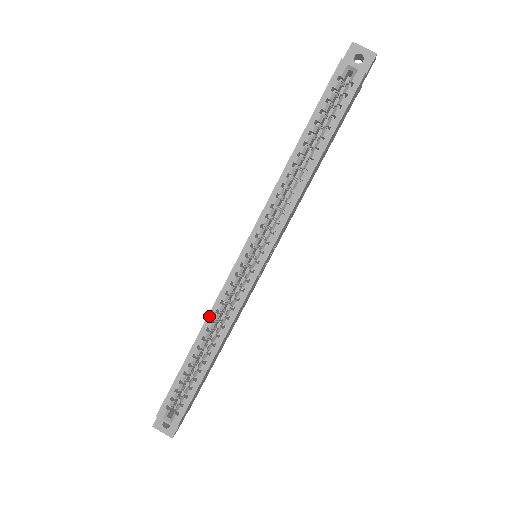
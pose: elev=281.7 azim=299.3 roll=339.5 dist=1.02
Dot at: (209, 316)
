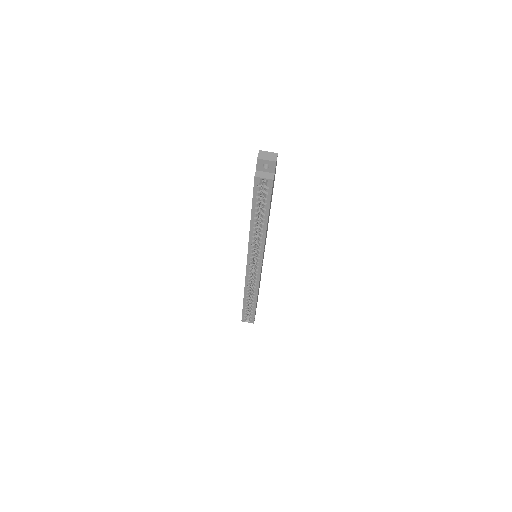
Dot at: (245, 288)
